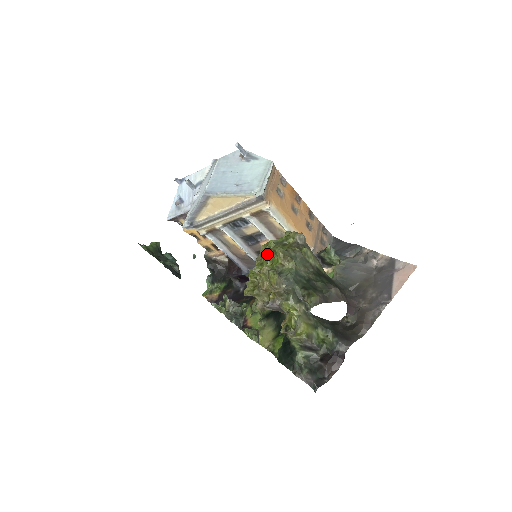
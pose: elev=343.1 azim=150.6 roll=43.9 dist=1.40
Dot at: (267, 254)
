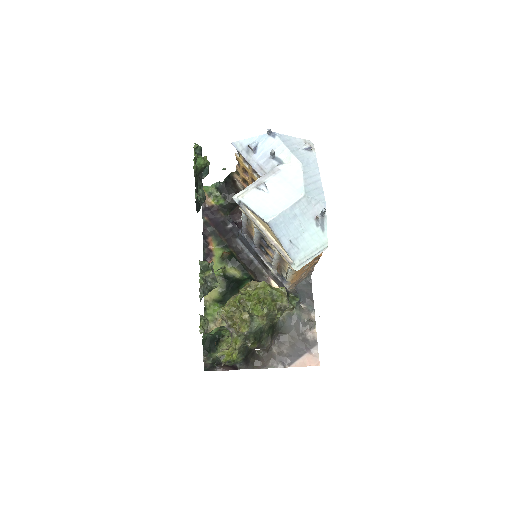
Dot at: (259, 296)
